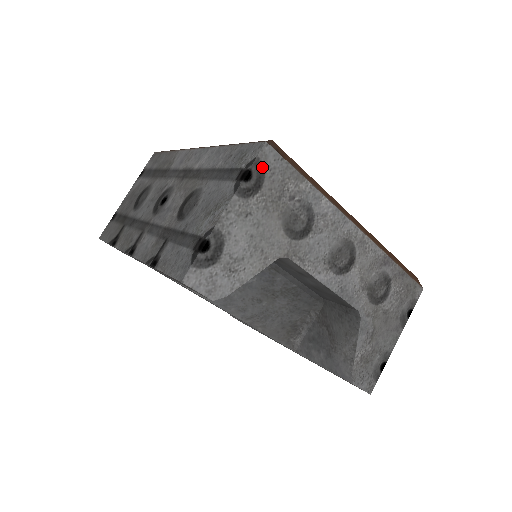
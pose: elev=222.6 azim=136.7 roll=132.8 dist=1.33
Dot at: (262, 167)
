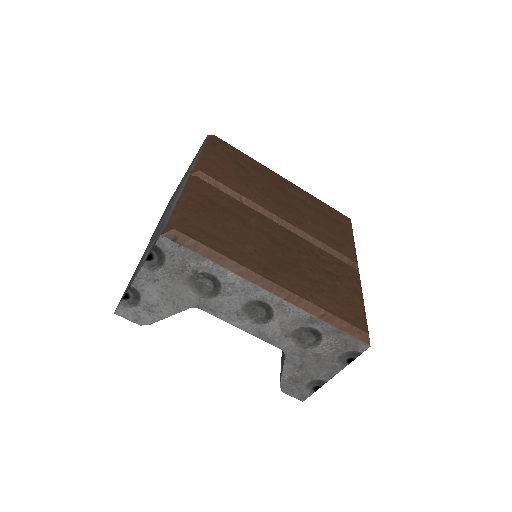
Dot at: (161, 251)
